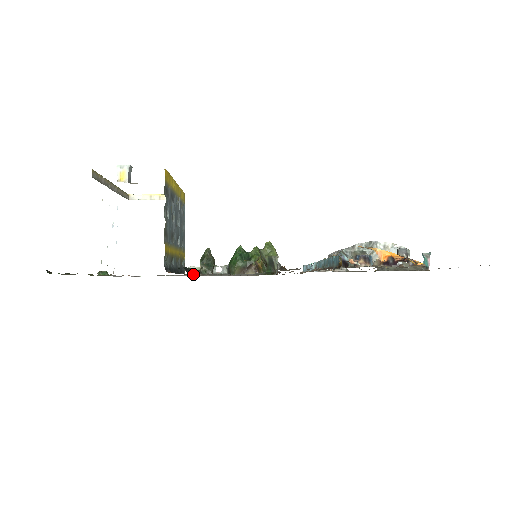
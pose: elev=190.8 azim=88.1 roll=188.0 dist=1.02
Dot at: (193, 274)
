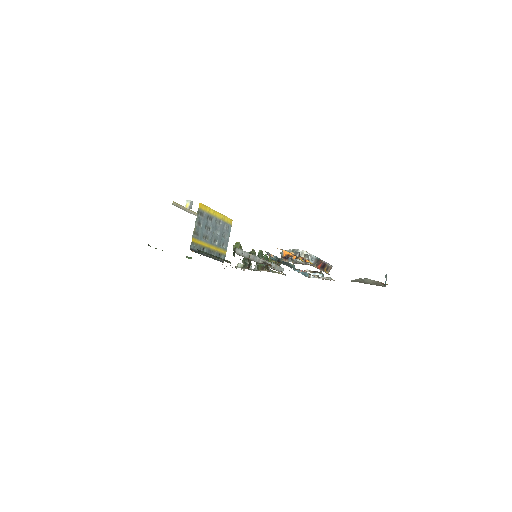
Dot at: occluded
